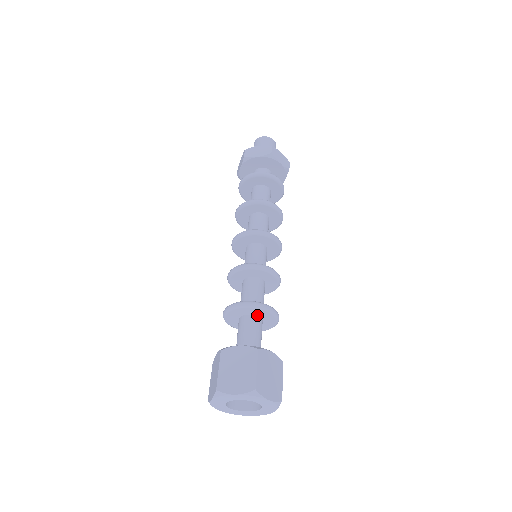
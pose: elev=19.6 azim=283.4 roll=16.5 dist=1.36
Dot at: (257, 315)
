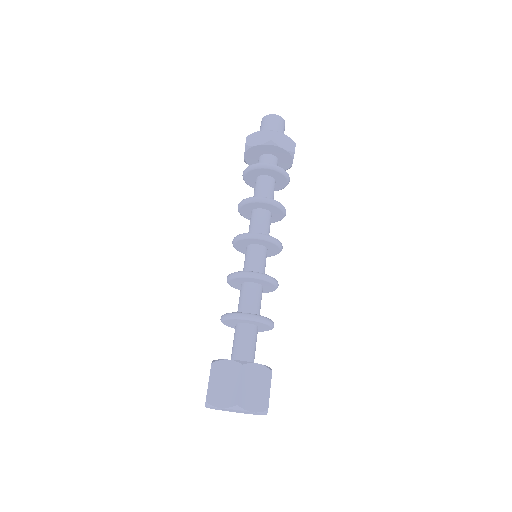
Dot at: (250, 323)
